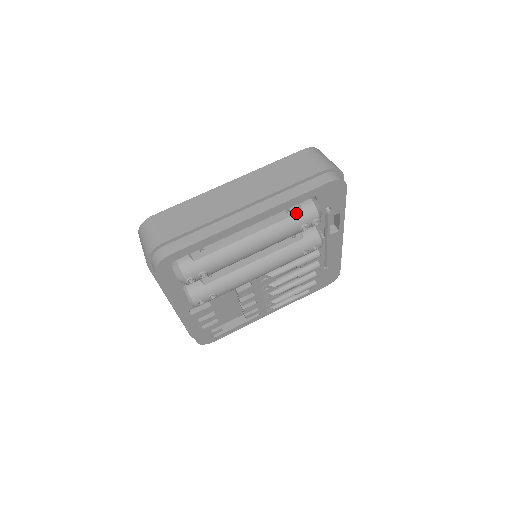
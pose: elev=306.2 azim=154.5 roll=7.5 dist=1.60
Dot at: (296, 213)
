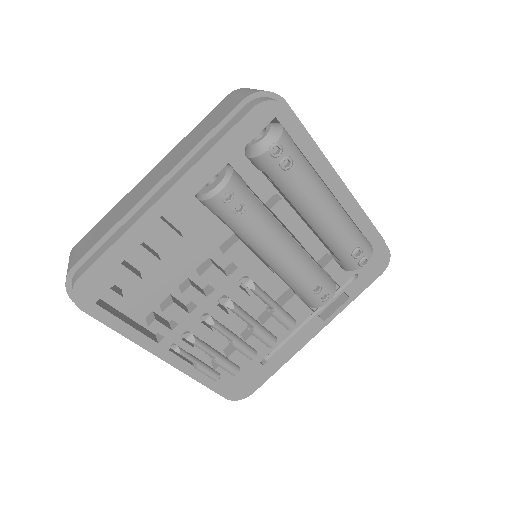
Dot at: occluded
